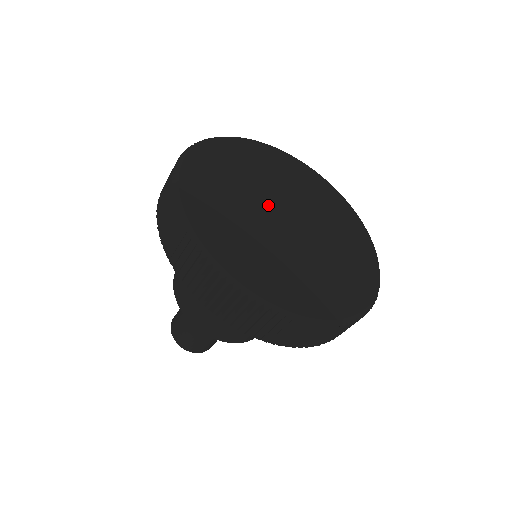
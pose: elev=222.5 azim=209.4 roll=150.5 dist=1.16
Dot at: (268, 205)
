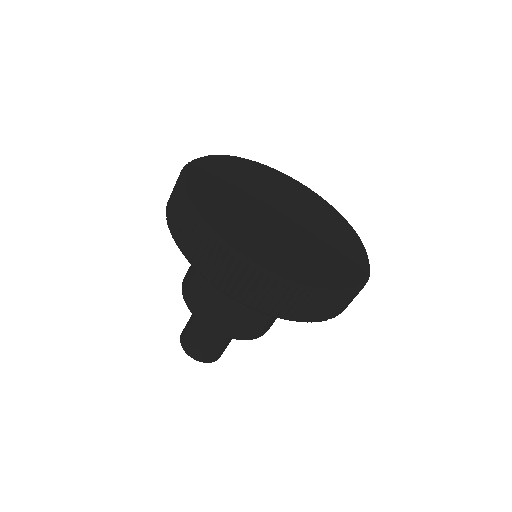
Dot at: (273, 202)
